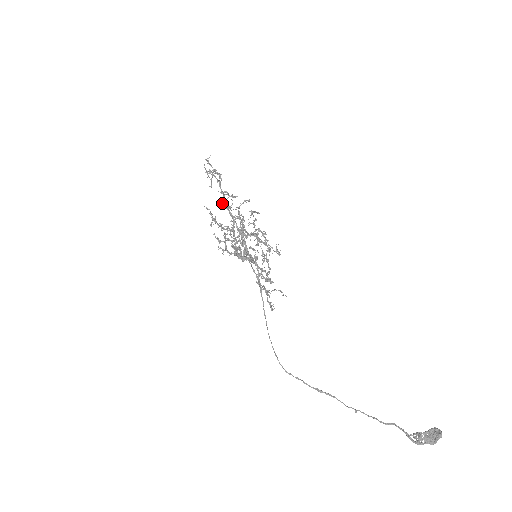
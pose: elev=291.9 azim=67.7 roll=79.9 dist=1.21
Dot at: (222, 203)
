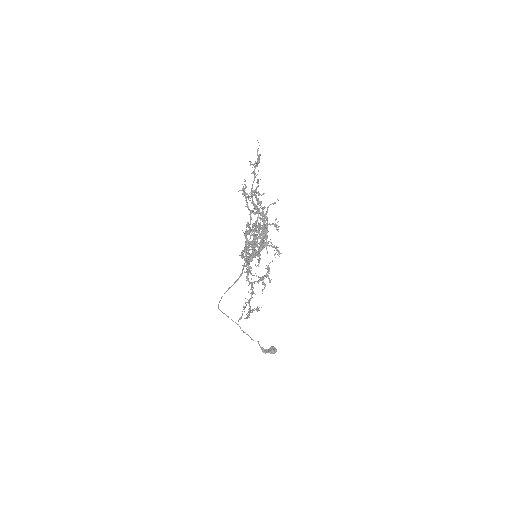
Dot at: occluded
